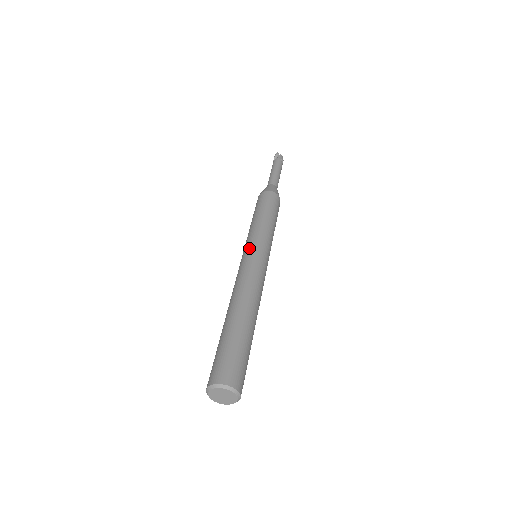
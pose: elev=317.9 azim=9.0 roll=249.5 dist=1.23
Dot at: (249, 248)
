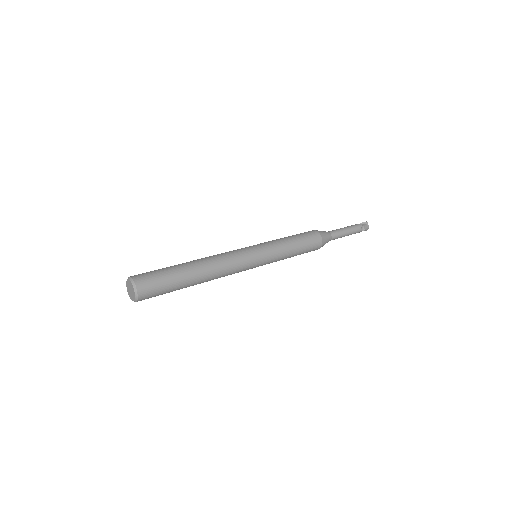
Dot at: (254, 246)
